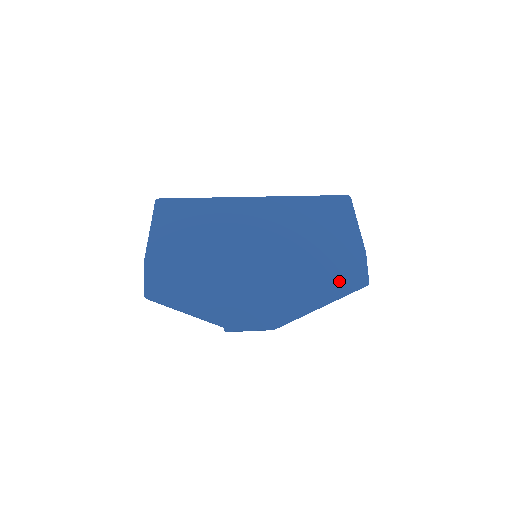
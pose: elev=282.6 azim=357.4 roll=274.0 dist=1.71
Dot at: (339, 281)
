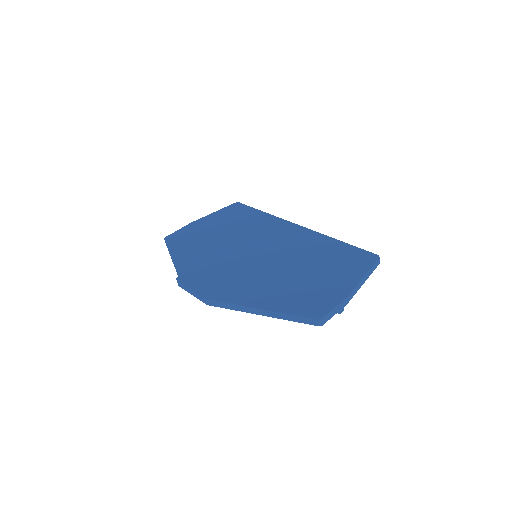
Dot at: (296, 301)
